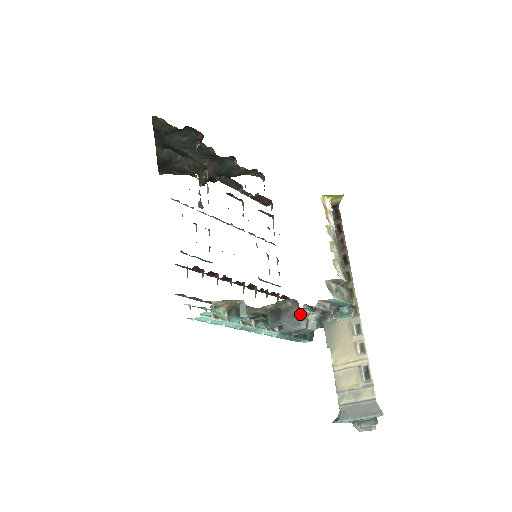
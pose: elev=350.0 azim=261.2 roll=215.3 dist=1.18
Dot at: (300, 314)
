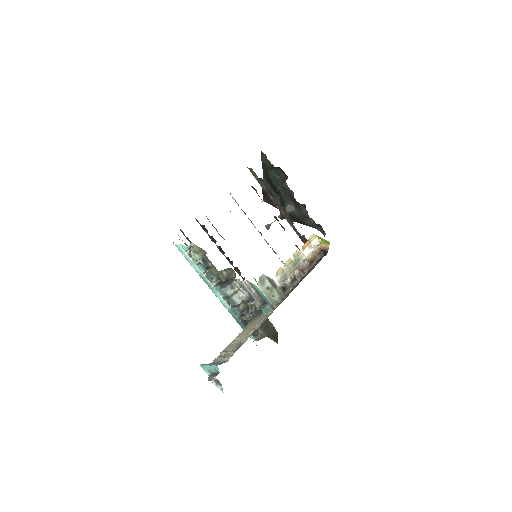
Dot at: (231, 282)
